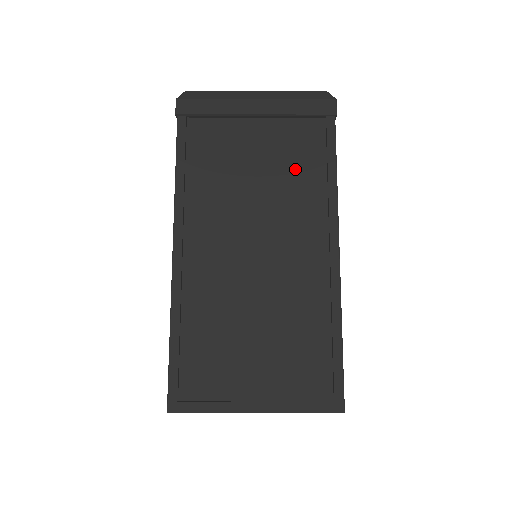
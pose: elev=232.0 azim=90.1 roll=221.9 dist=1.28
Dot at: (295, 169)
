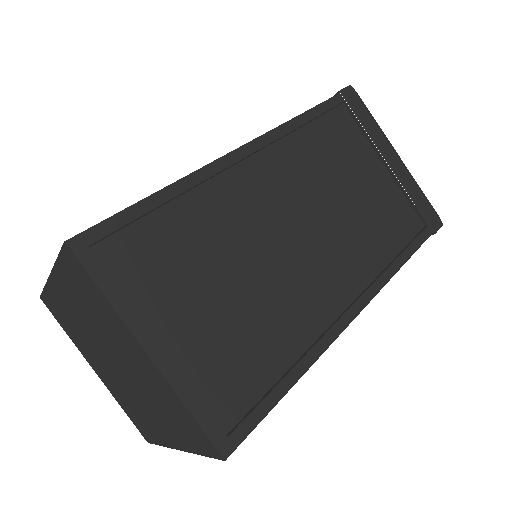
Dot at: (378, 225)
